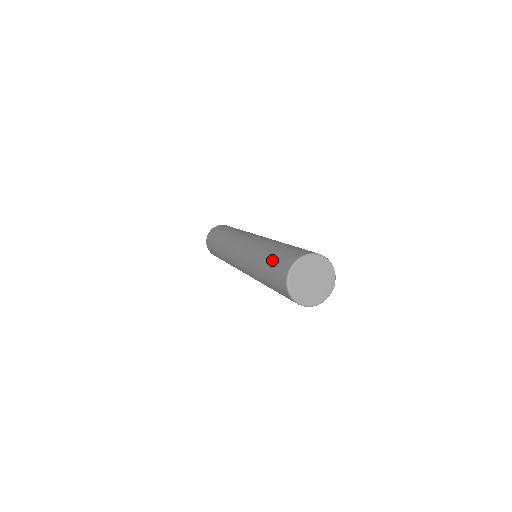
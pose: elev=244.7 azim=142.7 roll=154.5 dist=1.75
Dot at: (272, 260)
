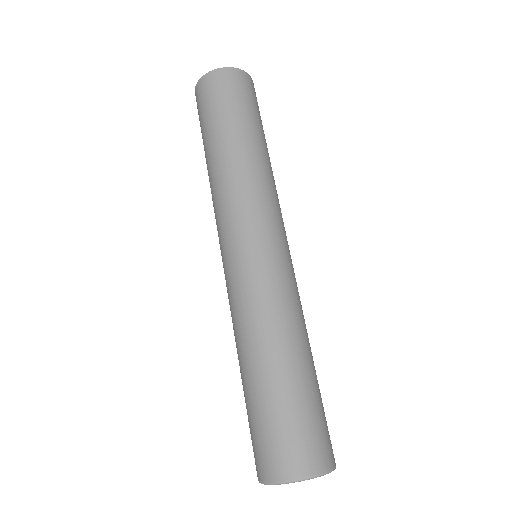
Dot at: (284, 405)
